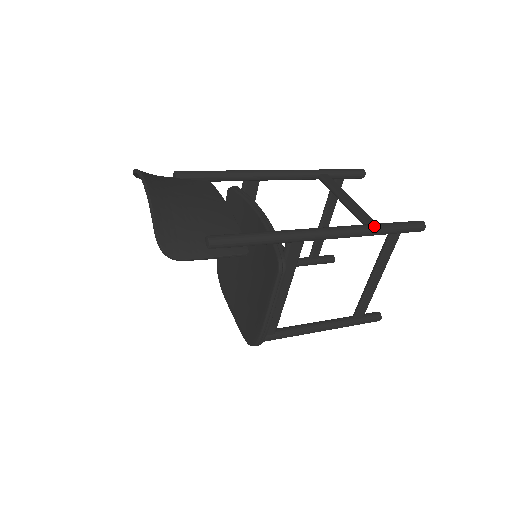
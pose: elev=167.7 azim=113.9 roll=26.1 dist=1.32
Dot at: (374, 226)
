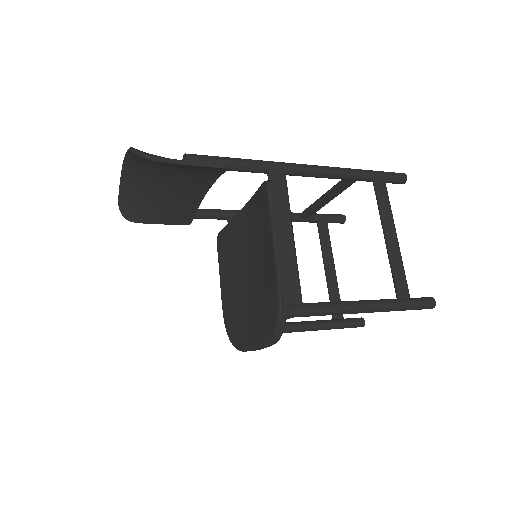
Dot at: (352, 169)
